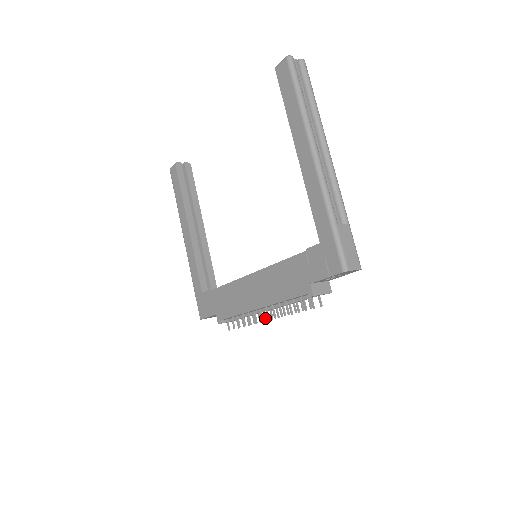
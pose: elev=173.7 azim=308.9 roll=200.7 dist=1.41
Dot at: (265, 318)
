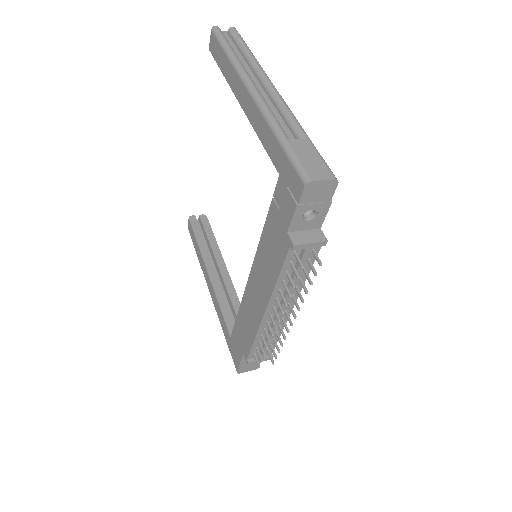
Dot at: (286, 329)
